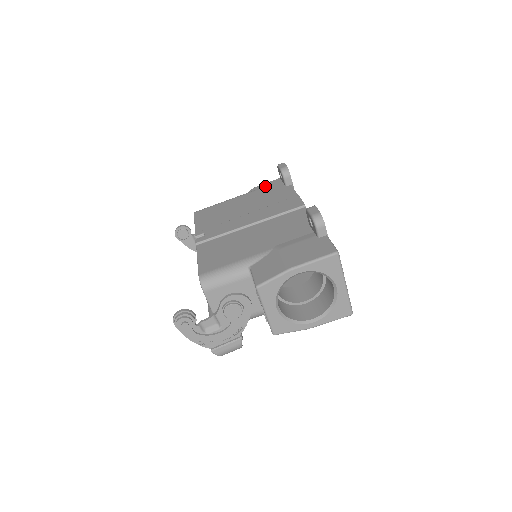
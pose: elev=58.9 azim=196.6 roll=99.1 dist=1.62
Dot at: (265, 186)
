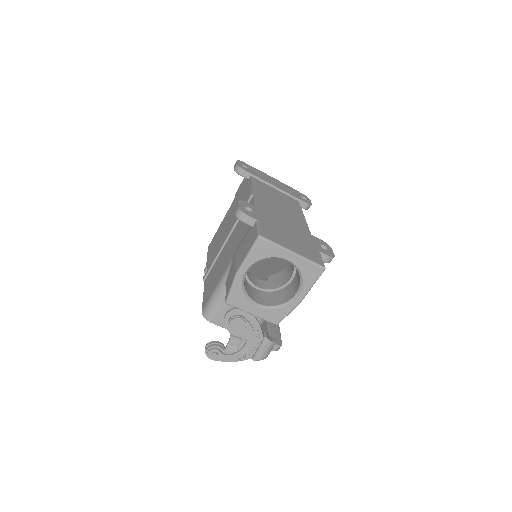
Dot at: (239, 189)
